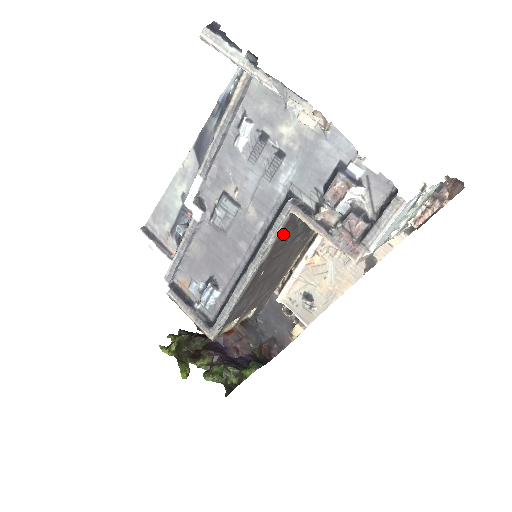
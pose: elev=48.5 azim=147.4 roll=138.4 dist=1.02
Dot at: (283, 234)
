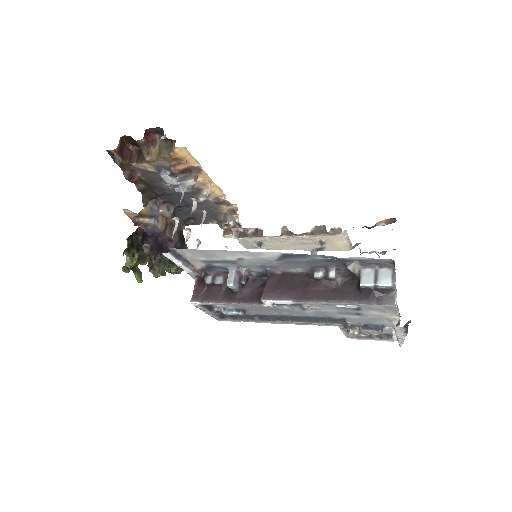
Dot at: occluded
